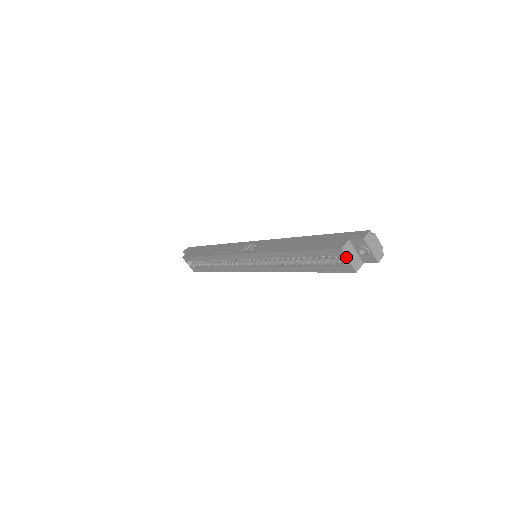
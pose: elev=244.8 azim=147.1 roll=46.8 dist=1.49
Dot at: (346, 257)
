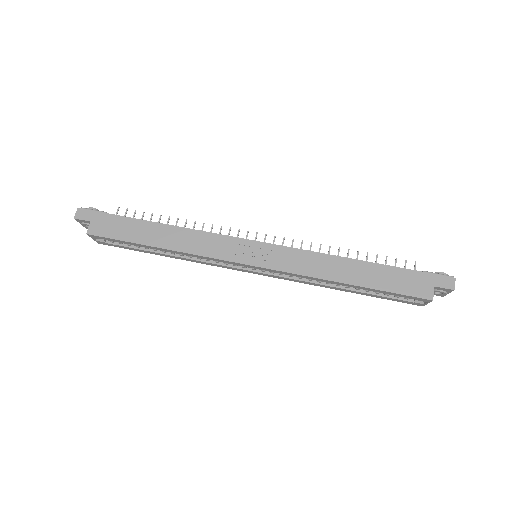
Dot at: occluded
